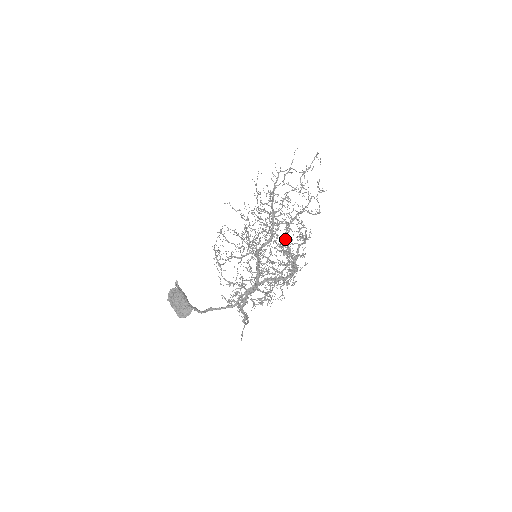
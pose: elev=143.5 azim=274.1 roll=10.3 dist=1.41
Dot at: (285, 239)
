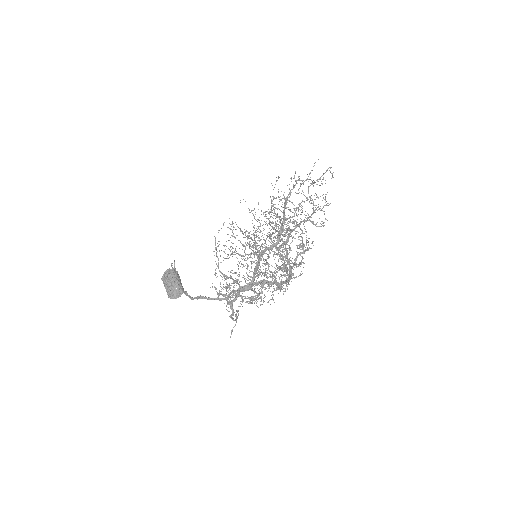
Dot at: occluded
